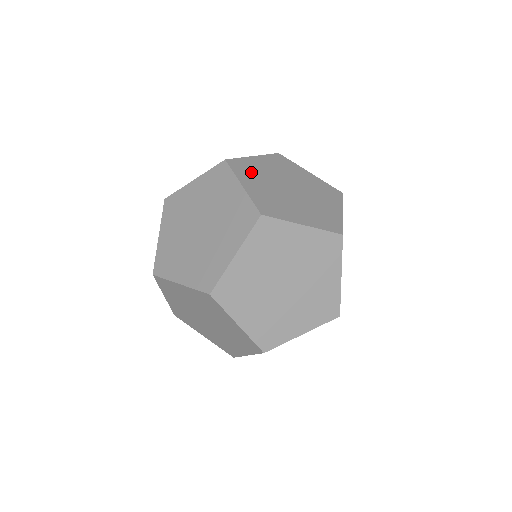
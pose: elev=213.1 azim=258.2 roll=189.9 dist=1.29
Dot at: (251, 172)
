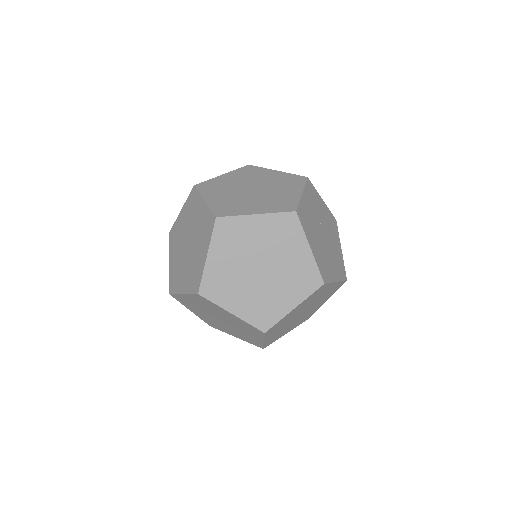
Dot at: (216, 188)
